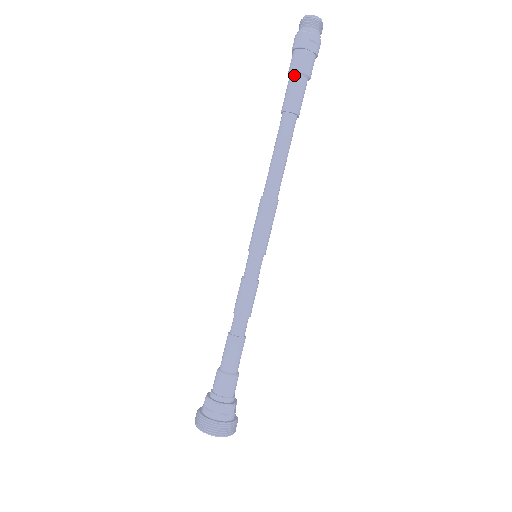
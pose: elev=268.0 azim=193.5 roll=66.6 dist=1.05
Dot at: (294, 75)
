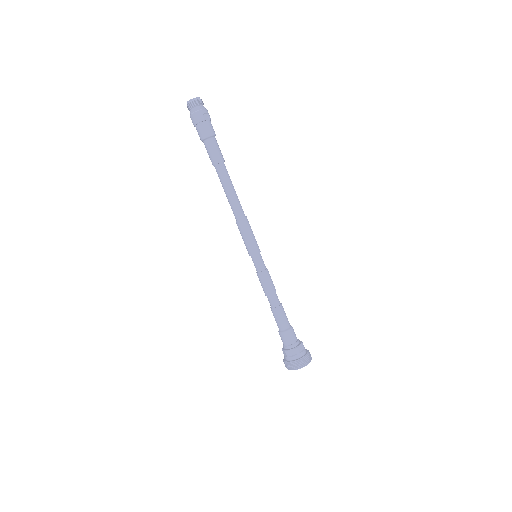
Dot at: (208, 140)
